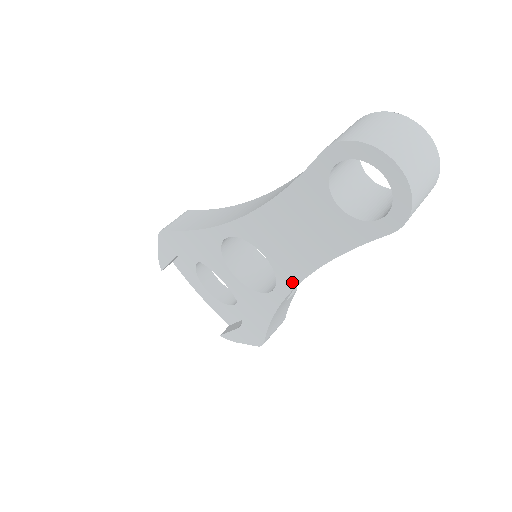
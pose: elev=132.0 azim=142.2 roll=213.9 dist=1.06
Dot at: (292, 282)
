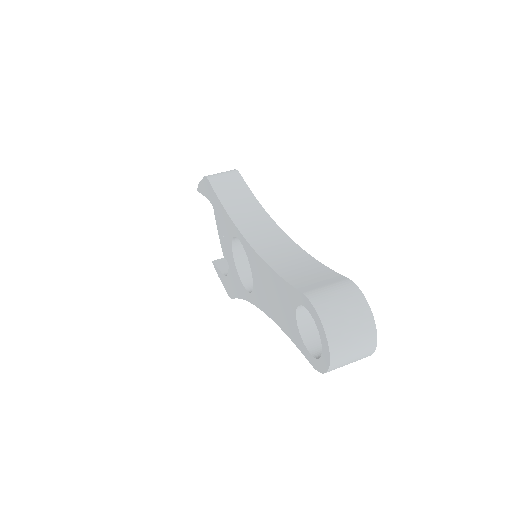
Dot at: (259, 305)
